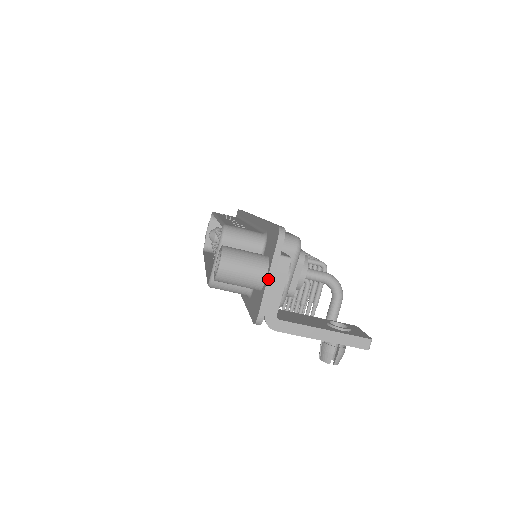
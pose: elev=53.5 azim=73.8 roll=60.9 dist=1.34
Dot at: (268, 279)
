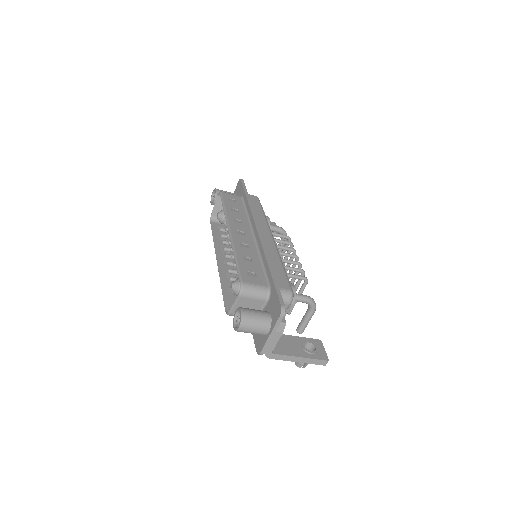
Dot at: (270, 336)
